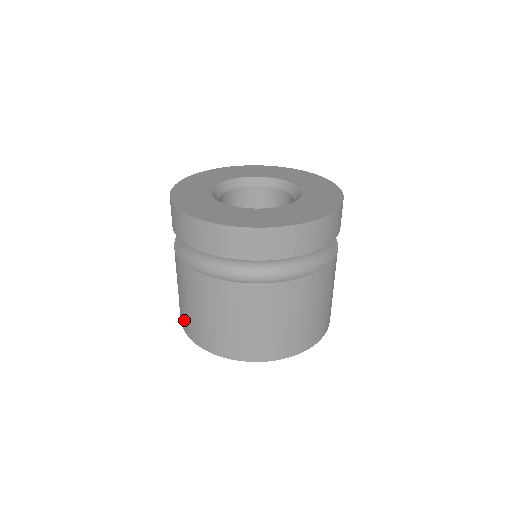
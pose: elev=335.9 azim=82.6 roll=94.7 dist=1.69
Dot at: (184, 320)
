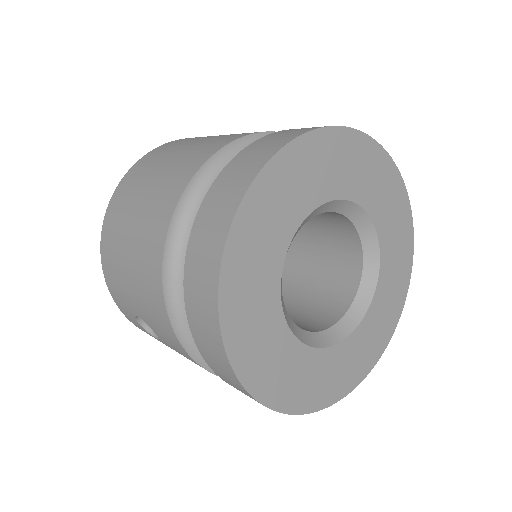
Dot at: occluded
